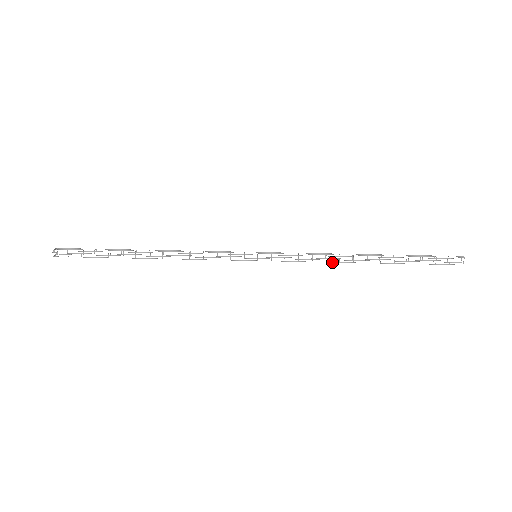
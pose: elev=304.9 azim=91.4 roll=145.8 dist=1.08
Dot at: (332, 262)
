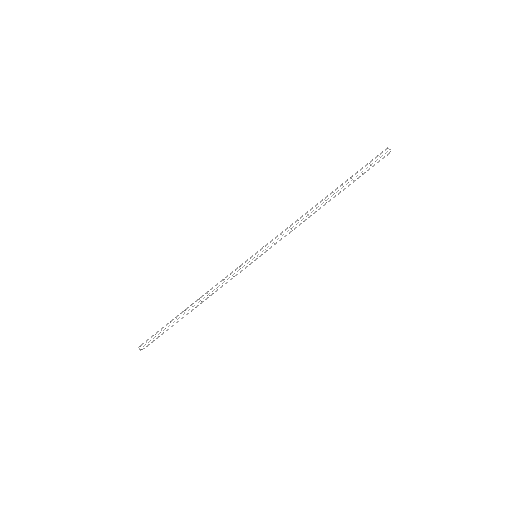
Dot at: occluded
